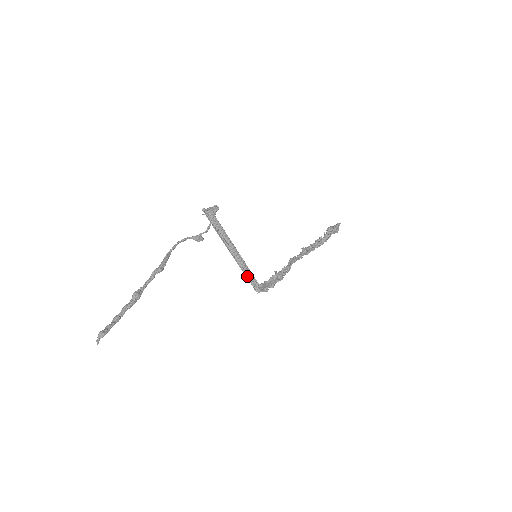
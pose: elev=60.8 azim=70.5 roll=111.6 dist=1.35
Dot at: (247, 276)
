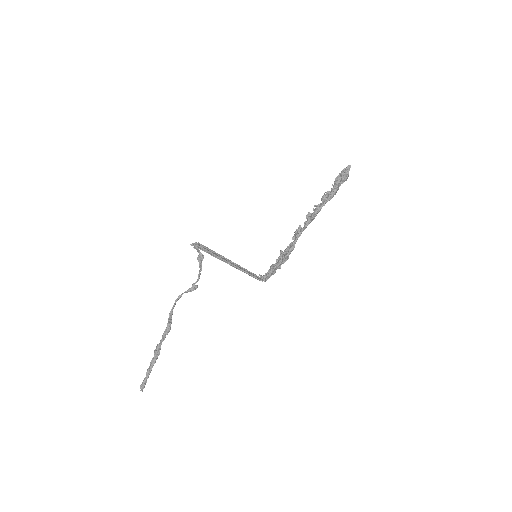
Dot at: (251, 274)
